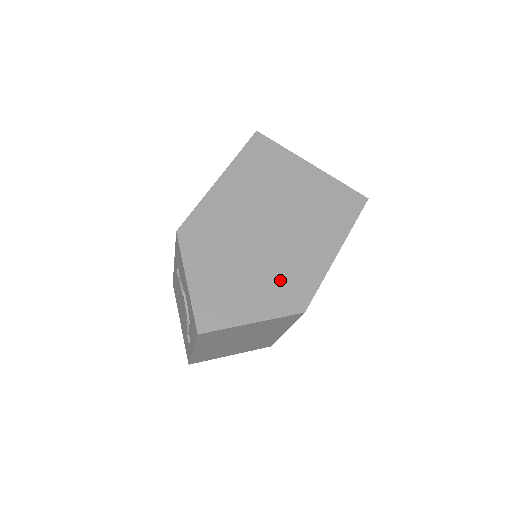
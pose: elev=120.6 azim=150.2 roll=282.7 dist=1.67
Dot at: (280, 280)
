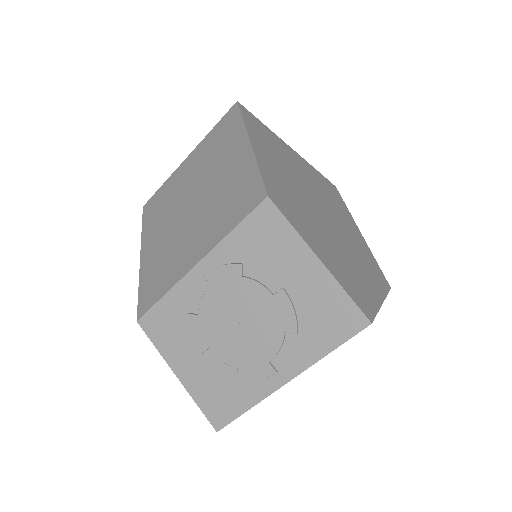
Dot at: (360, 257)
